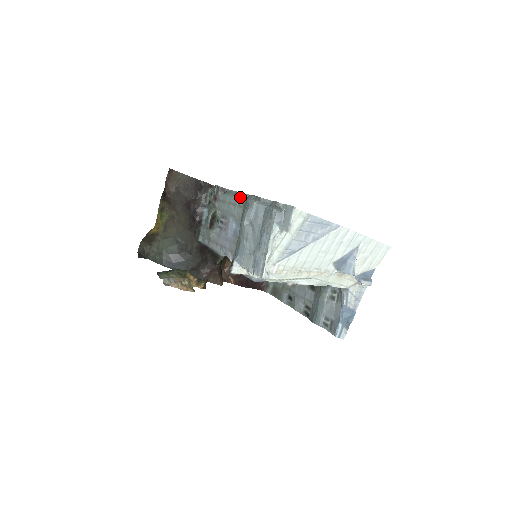
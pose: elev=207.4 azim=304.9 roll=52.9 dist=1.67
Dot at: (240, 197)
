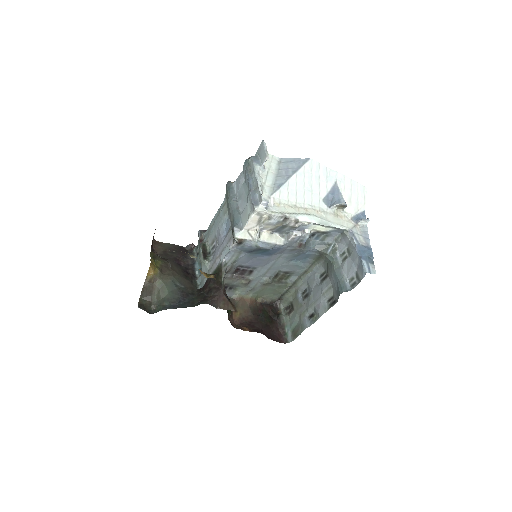
Dot at: (221, 205)
